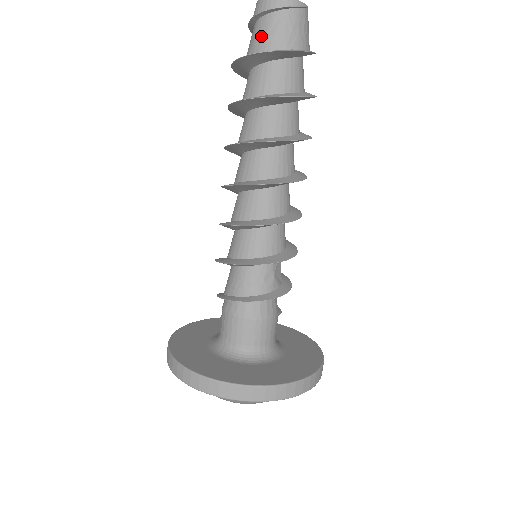
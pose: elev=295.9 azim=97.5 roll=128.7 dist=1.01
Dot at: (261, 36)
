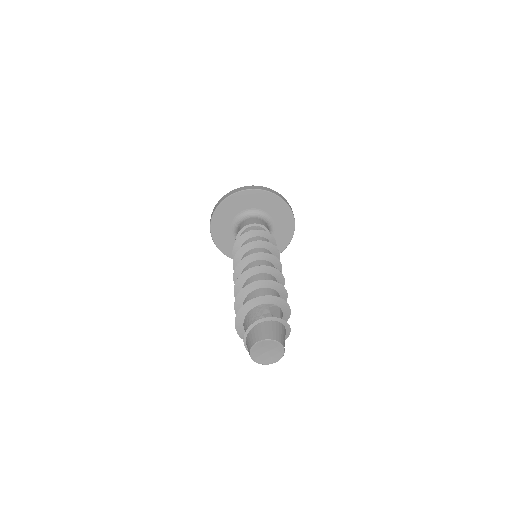
Dot at: occluded
